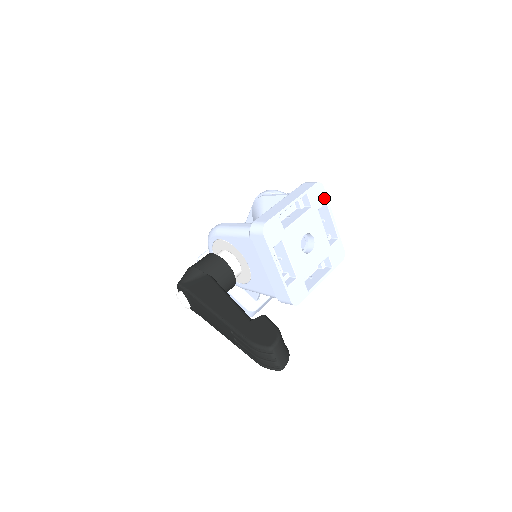
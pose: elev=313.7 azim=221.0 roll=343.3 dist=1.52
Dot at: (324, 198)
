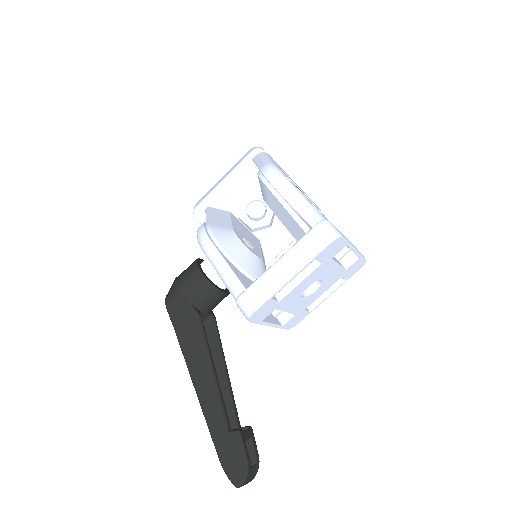
Dot at: (343, 244)
